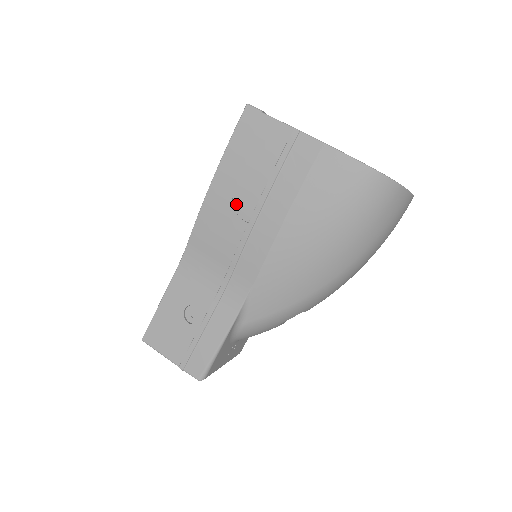
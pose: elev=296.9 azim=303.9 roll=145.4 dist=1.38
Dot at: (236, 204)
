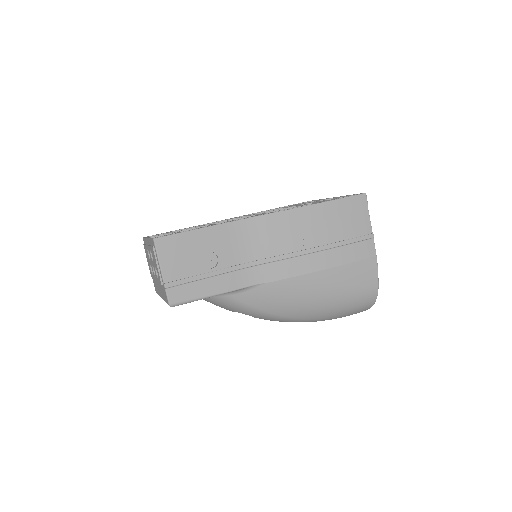
Dot at: (309, 232)
